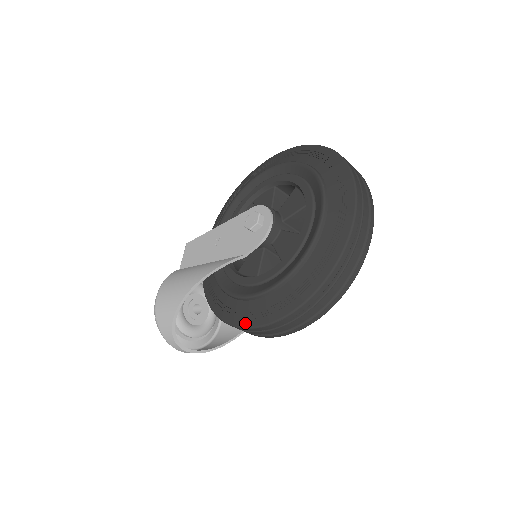
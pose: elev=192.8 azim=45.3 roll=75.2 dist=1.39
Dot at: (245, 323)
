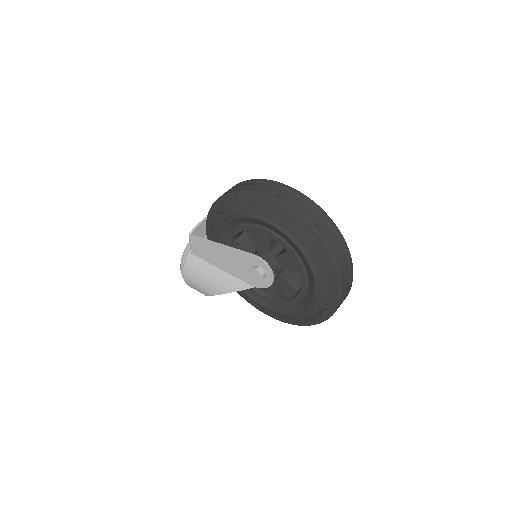
Dot at: (261, 311)
